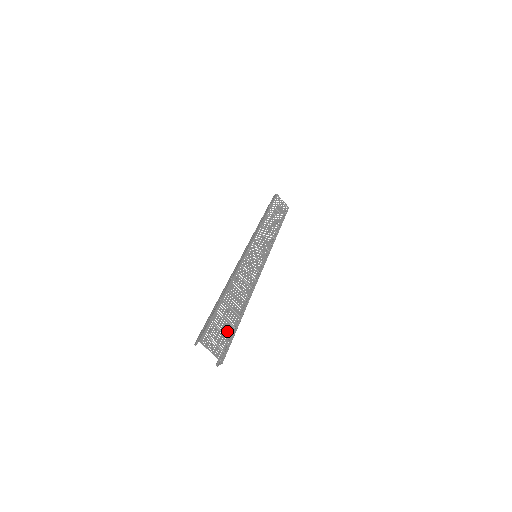
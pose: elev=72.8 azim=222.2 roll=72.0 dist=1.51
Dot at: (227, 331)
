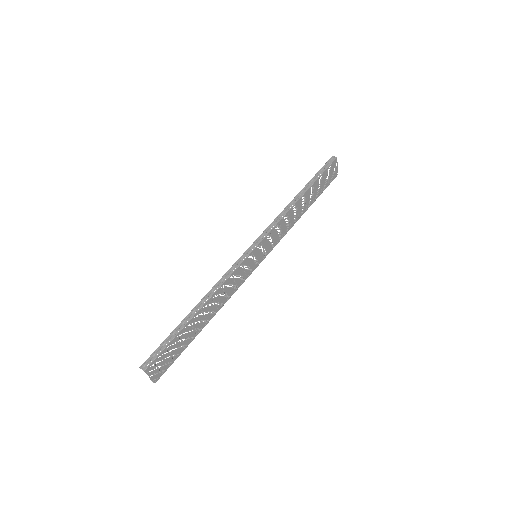
Dot at: (176, 352)
